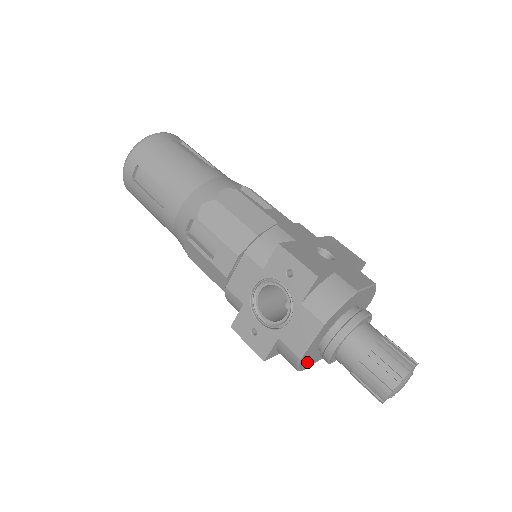
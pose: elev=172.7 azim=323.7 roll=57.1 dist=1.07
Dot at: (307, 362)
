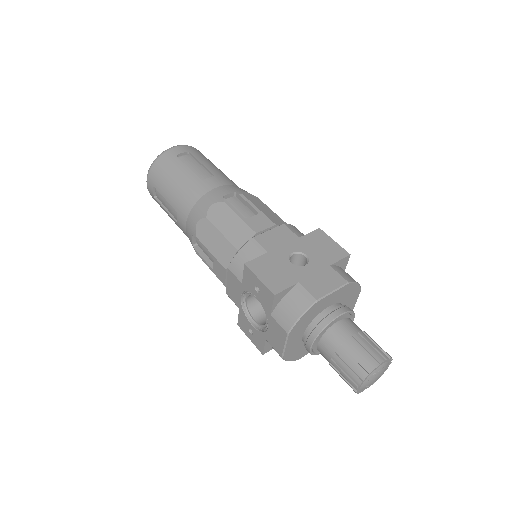
Dot at: (300, 353)
